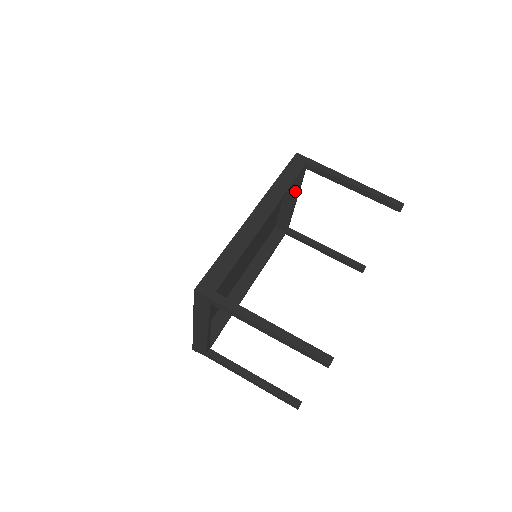
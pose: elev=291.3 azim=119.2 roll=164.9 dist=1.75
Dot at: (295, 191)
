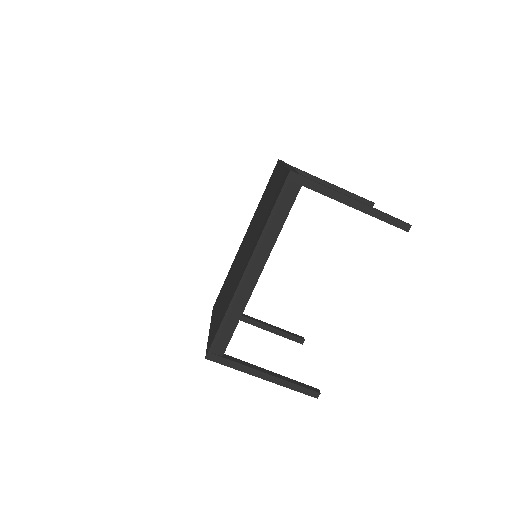
Dot at: occluded
